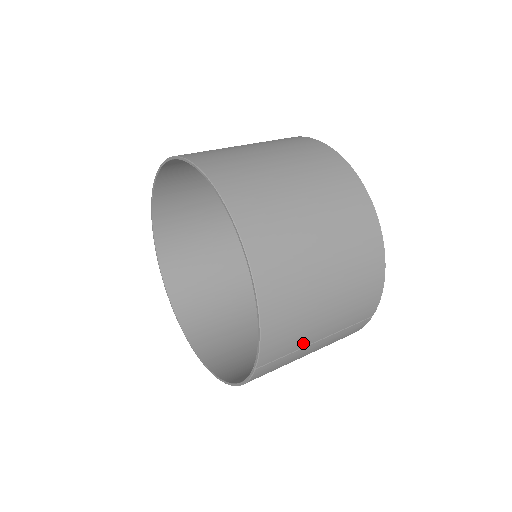
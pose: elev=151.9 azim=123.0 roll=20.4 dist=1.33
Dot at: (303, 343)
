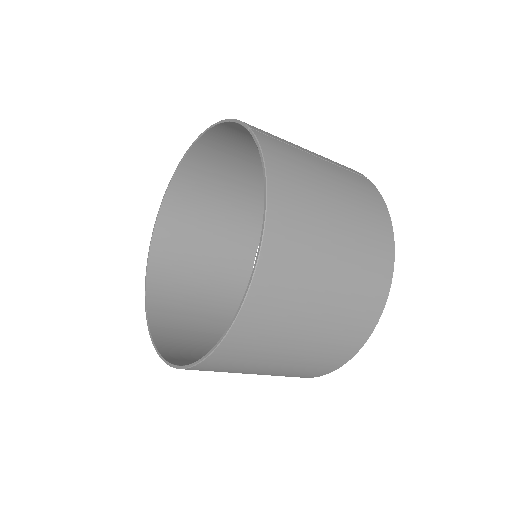
Dot at: (292, 145)
